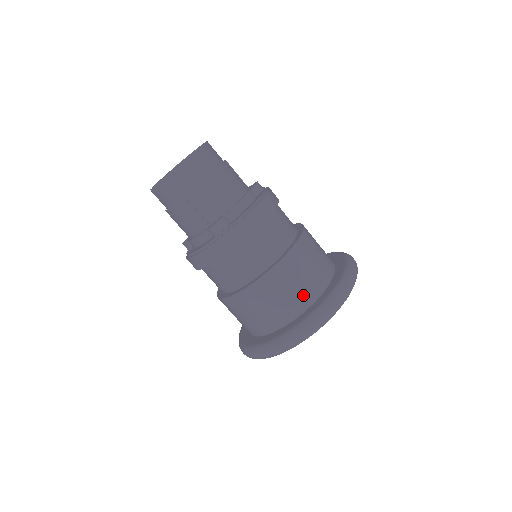
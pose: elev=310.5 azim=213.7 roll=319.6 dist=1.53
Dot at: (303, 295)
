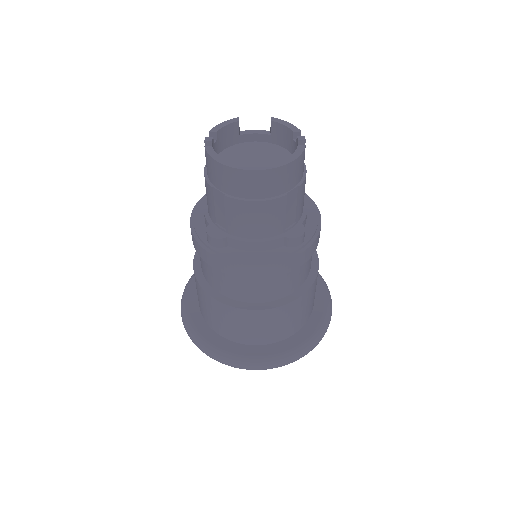
Dot at: (231, 332)
